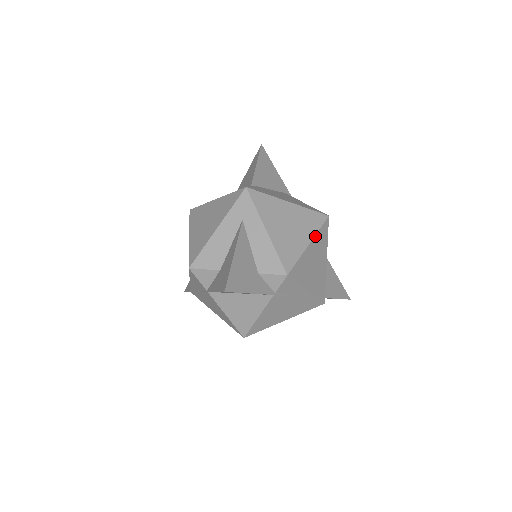
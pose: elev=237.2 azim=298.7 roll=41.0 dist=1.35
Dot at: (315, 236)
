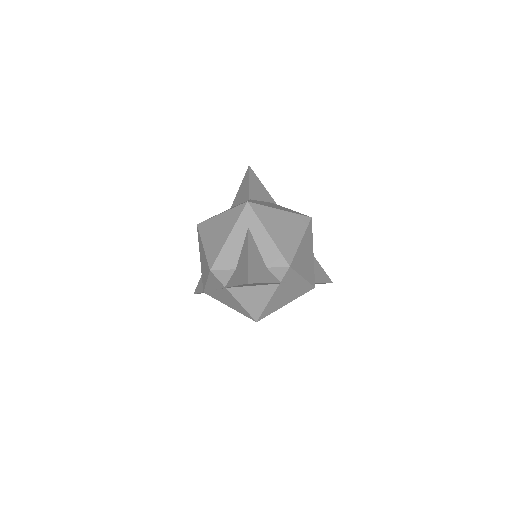
Dot at: (304, 234)
